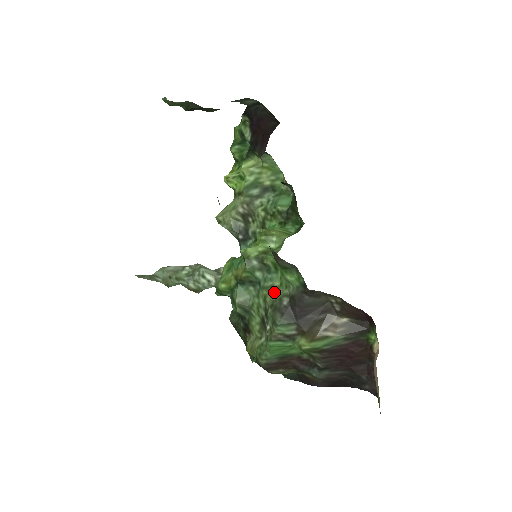
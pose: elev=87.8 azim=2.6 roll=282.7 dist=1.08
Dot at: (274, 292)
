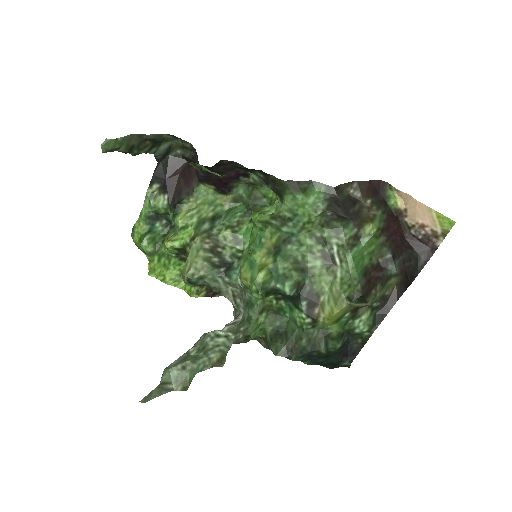
Dot at: (311, 224)
